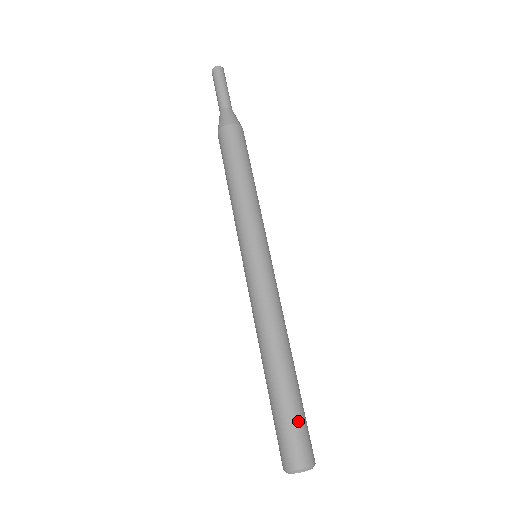
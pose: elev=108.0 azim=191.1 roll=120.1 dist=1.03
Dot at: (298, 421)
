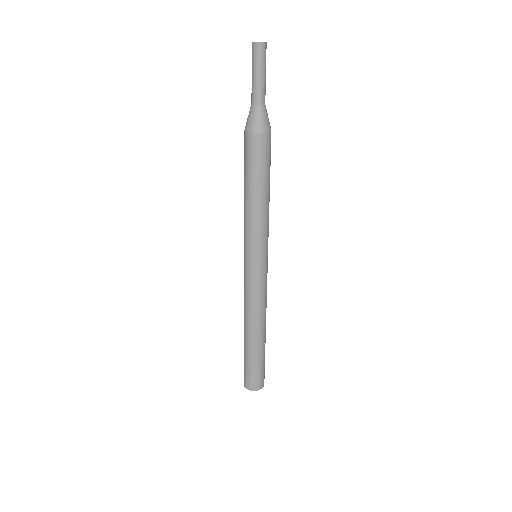
Dot at: (261, 368)
